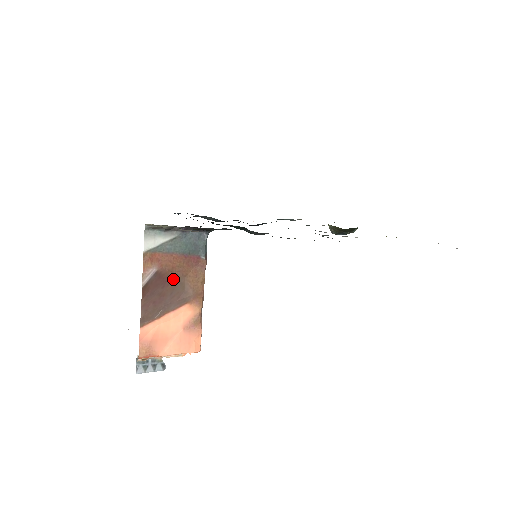
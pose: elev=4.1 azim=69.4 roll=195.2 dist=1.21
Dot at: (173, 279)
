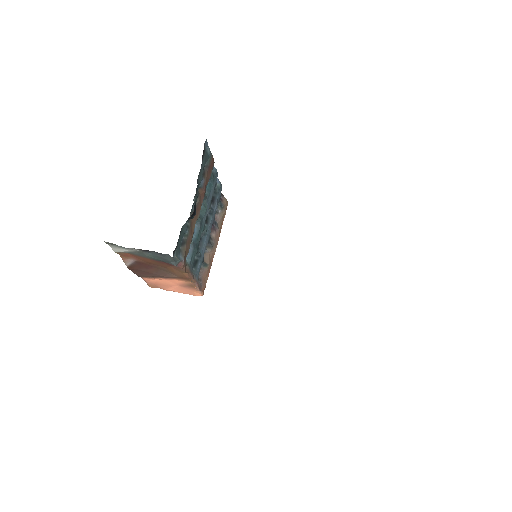
Dot at: (154, 266)
